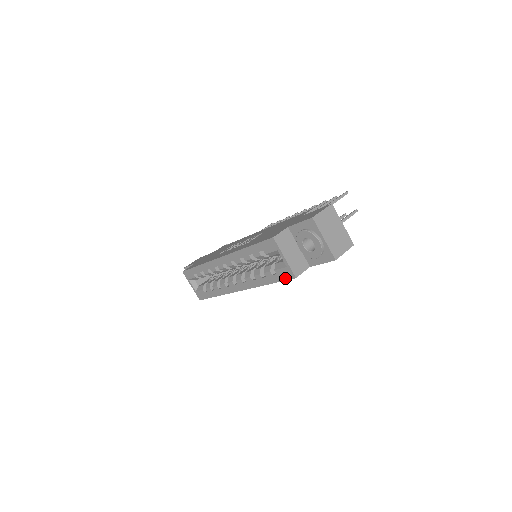
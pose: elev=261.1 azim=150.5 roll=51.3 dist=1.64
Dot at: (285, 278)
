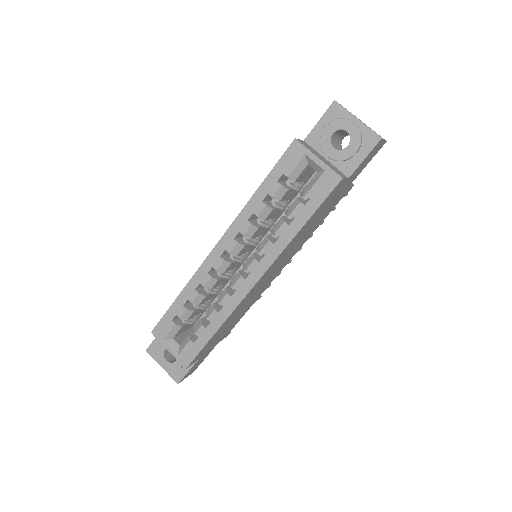
Dot at: (326, 193)
